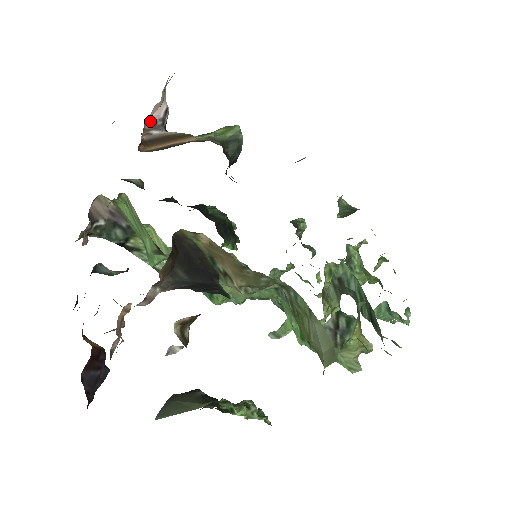
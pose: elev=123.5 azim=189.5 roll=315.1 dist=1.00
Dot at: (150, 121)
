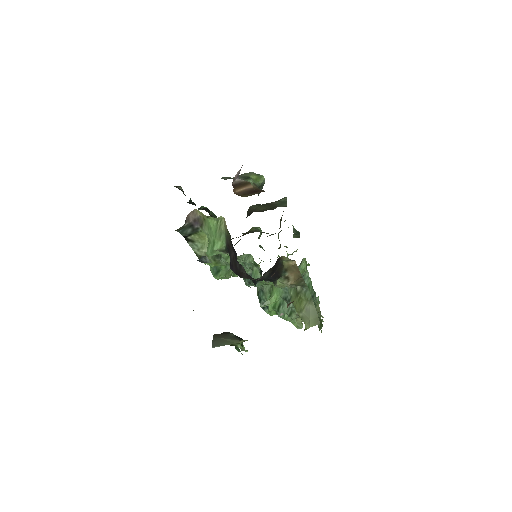
Dot at: (237, 173)
